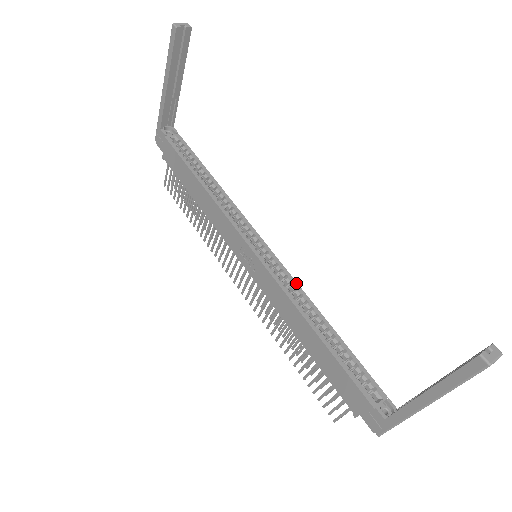
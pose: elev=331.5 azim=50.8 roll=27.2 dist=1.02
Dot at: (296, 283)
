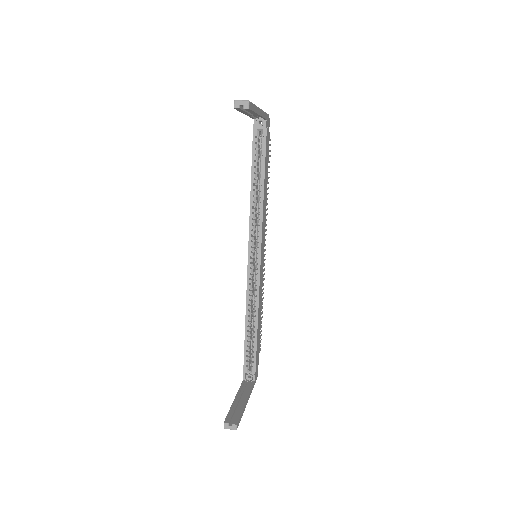
Dot at: (258, 292)
